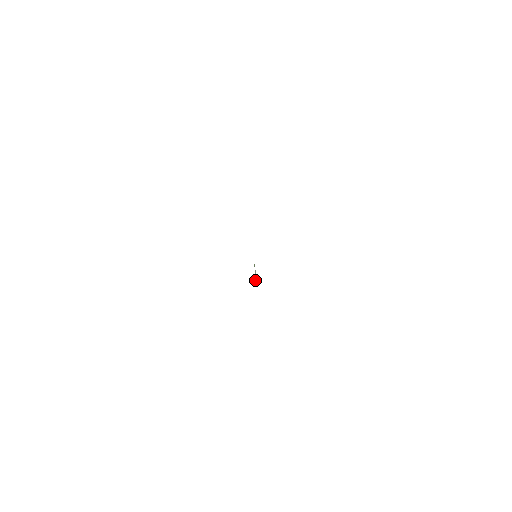
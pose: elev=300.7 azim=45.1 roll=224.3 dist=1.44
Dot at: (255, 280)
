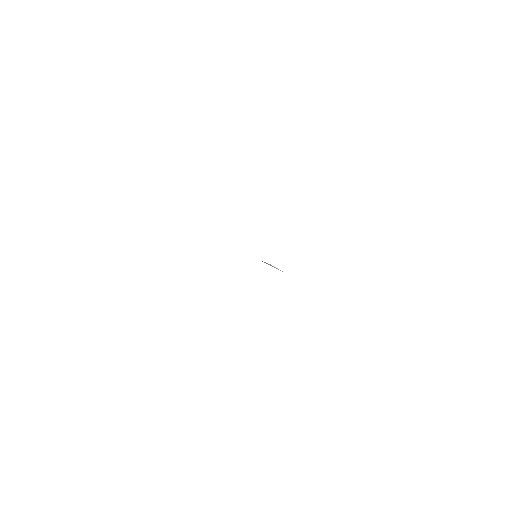
Dot at: occluded
